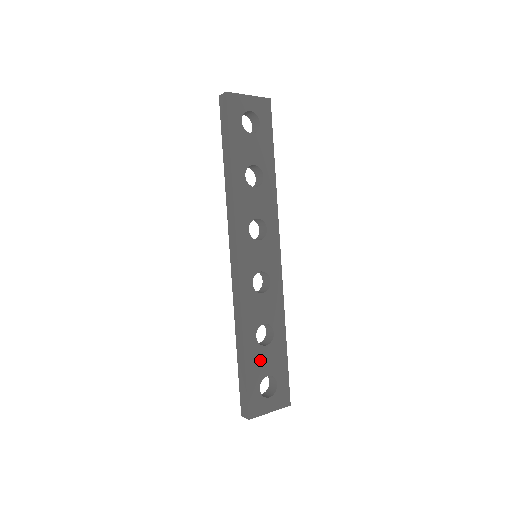
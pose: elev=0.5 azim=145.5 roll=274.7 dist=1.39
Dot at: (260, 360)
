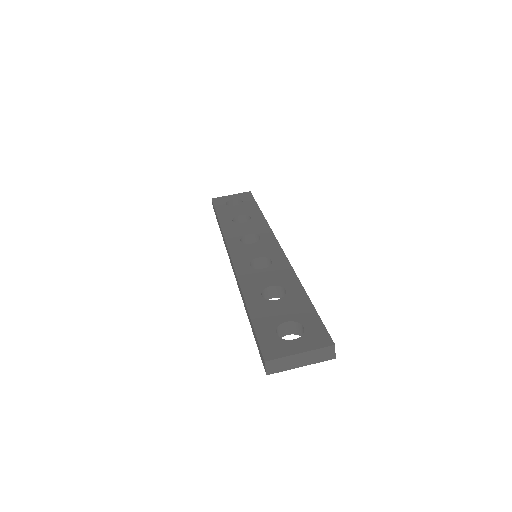
Dot at: (271, 311)
